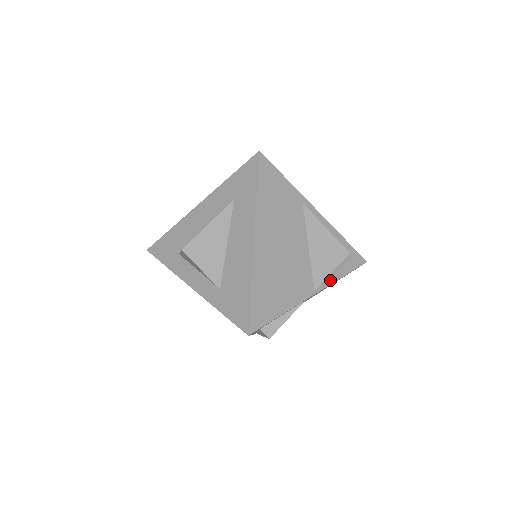
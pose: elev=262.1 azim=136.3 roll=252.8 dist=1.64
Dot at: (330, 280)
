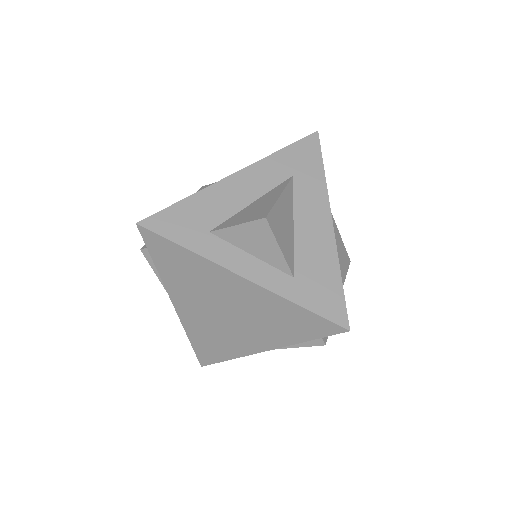
Dot at: occluded
